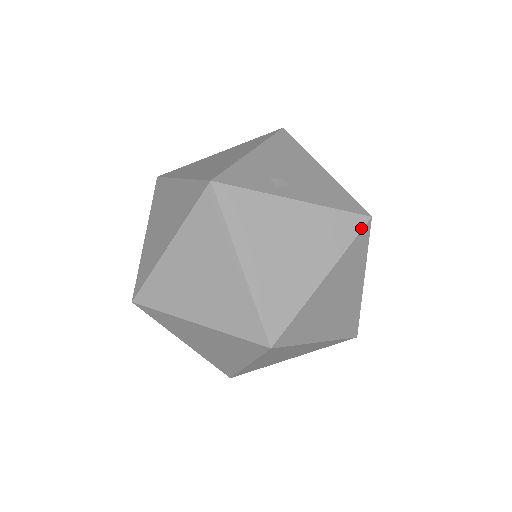
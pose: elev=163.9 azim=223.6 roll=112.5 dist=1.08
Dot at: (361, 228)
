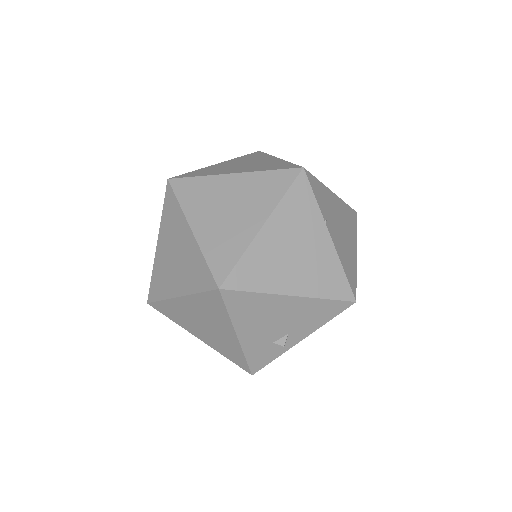
Dot at: occluded
